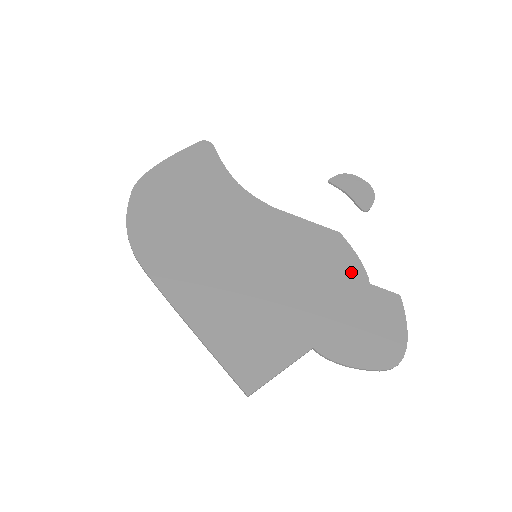
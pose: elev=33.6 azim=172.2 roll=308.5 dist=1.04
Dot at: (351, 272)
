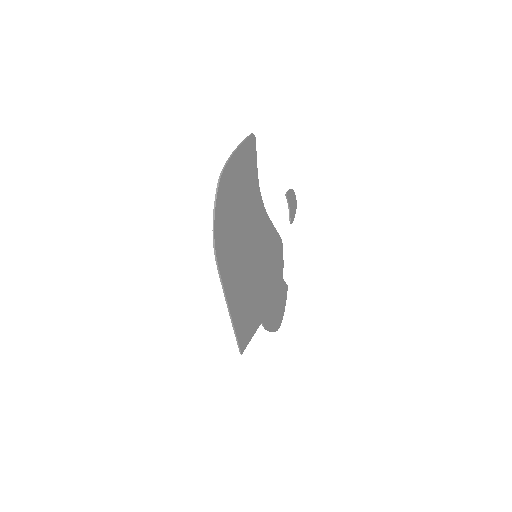
Dot at: (280, 270)
